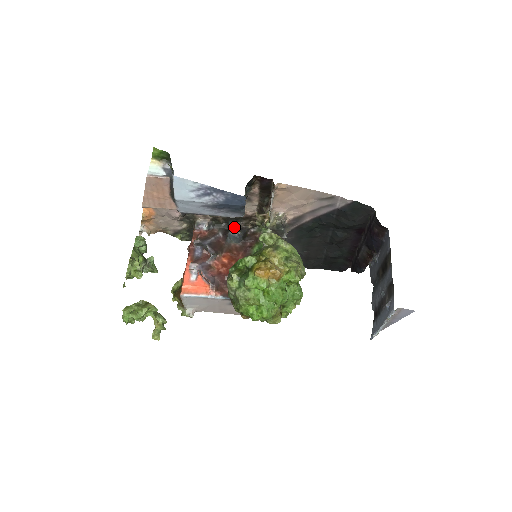
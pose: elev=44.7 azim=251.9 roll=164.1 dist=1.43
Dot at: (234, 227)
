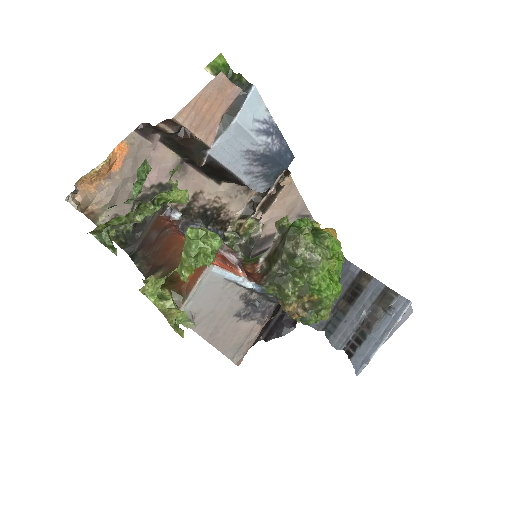
Dot at: occluded
